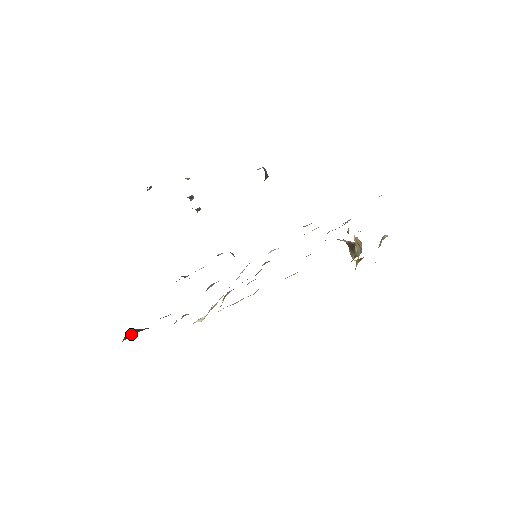
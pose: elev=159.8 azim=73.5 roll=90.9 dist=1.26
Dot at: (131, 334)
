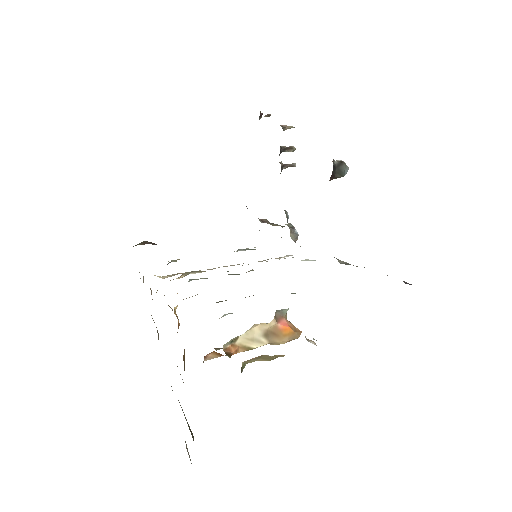
Dot at: (151, 243)
